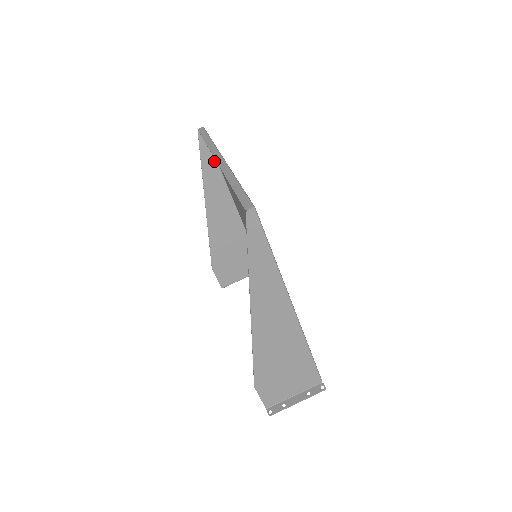
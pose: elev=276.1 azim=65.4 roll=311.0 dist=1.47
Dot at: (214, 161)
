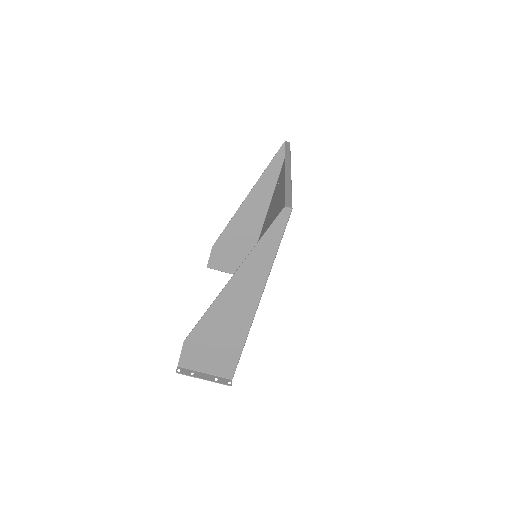
Dot at: (278, 172)
